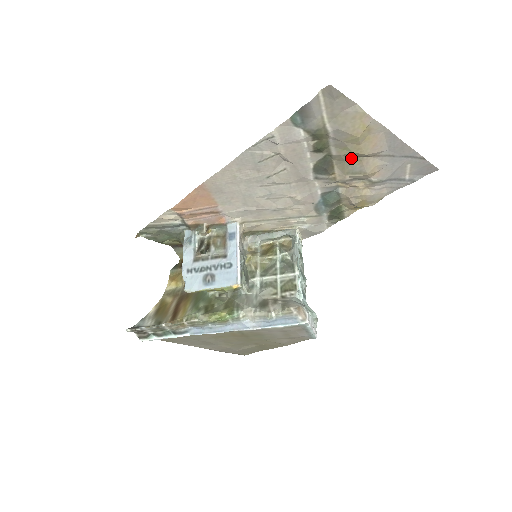
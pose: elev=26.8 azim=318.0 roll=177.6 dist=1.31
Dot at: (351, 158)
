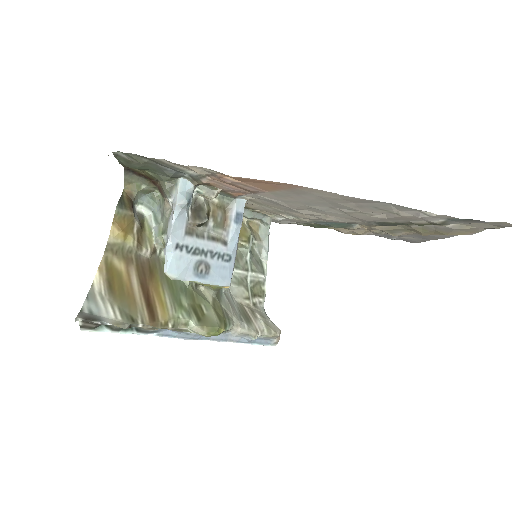
Dot at: (410, 229)
